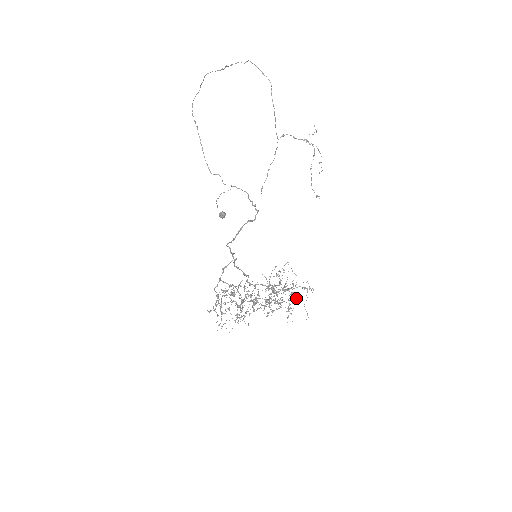
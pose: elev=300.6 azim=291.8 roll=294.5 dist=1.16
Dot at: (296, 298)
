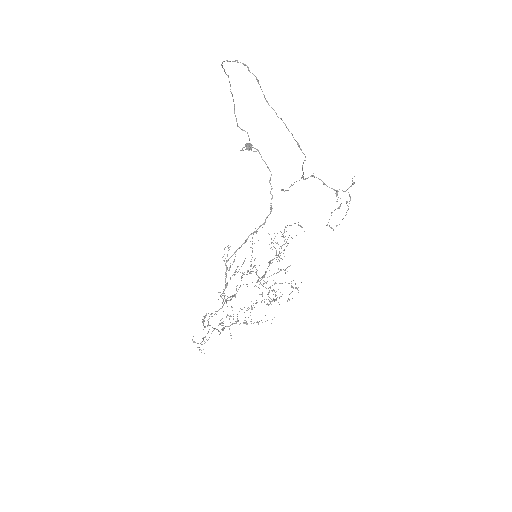
Dot at: occluded
